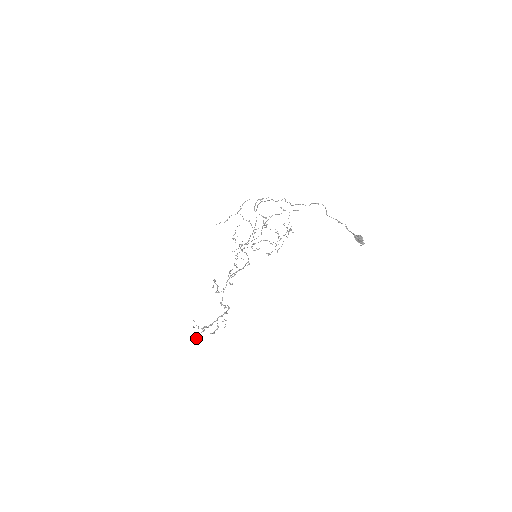
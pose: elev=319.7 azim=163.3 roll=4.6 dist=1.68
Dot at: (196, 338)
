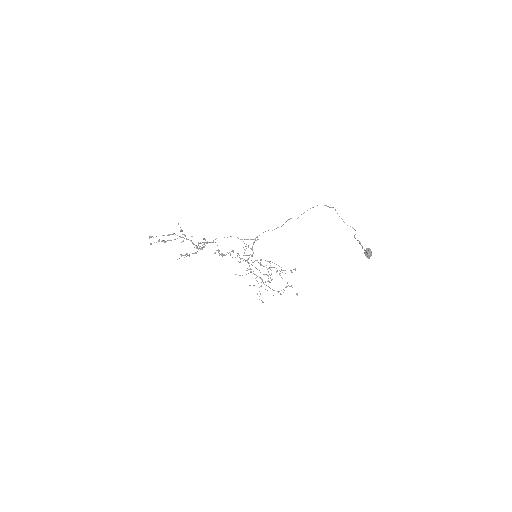
Dot at: (152, 236)
